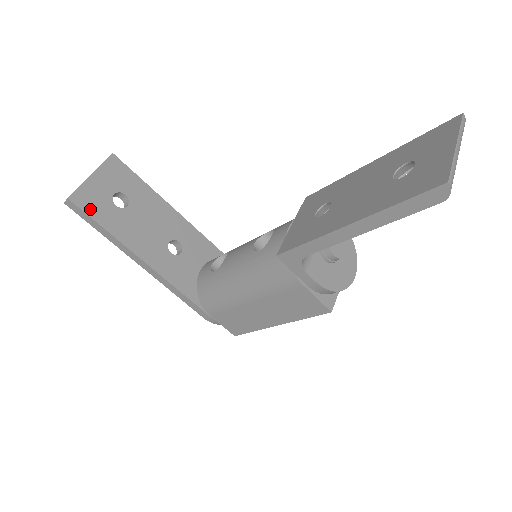
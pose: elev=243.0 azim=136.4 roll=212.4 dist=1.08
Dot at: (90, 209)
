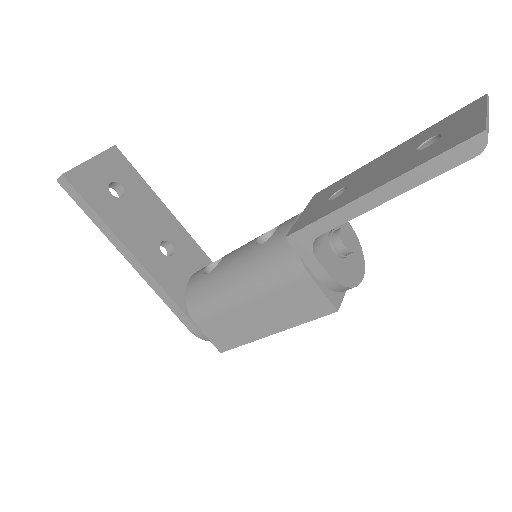
Dot at: (84, 190)
